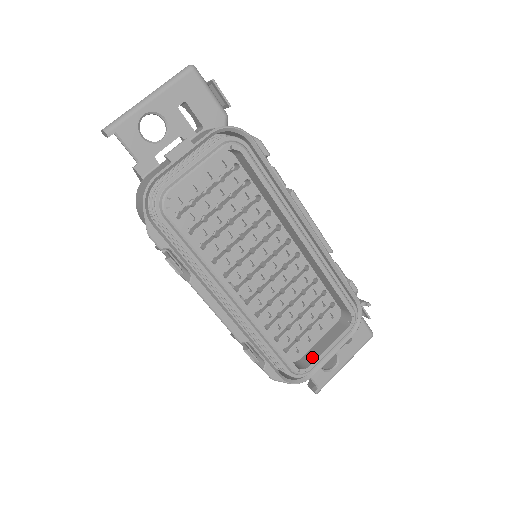
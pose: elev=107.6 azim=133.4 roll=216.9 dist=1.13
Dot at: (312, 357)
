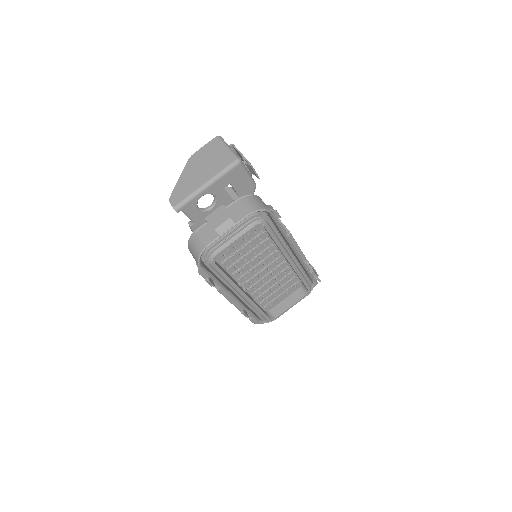
Dot at: (279, 311)
